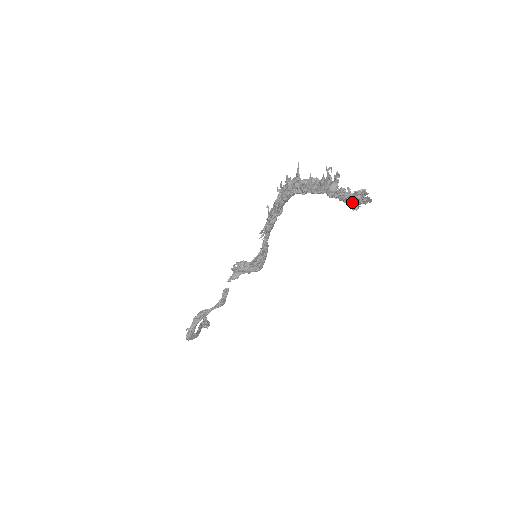
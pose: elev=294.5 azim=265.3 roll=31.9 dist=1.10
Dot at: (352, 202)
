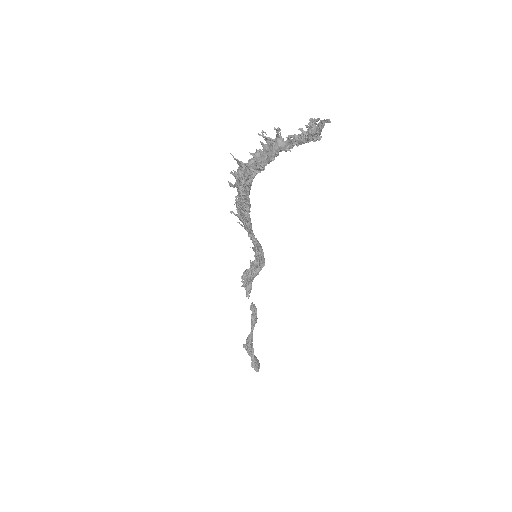
Dot at: (314, 136)
